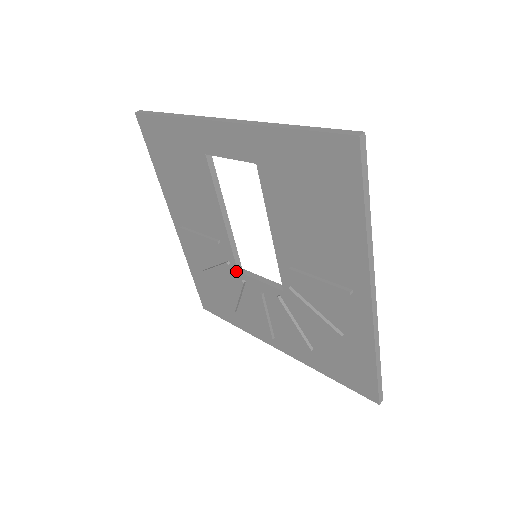
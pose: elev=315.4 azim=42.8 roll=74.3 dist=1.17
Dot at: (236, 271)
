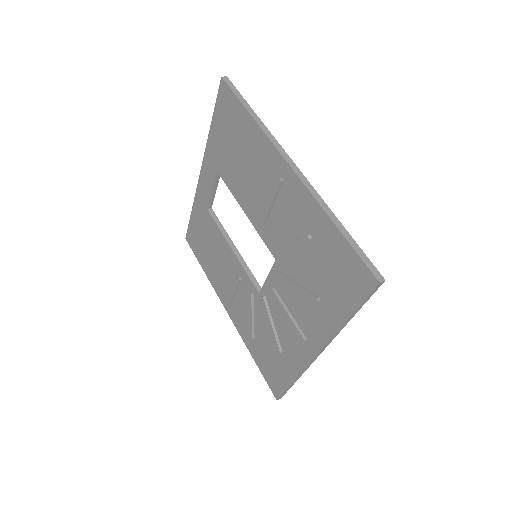
Dot at: (258, 295)
